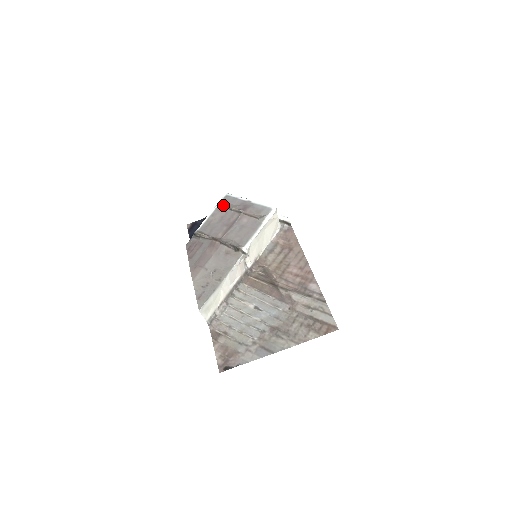
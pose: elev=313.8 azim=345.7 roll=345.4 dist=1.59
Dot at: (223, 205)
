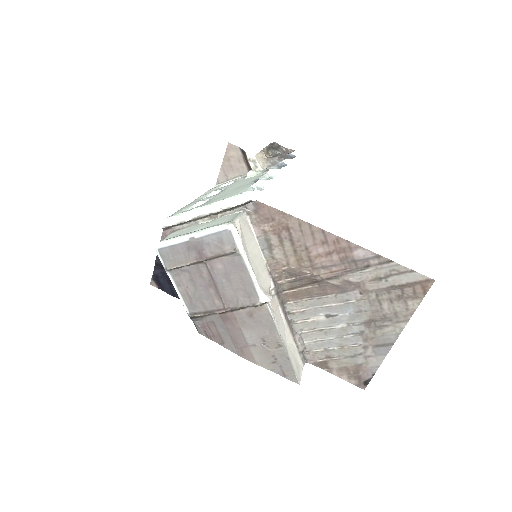
Dot at: (174, 269)
